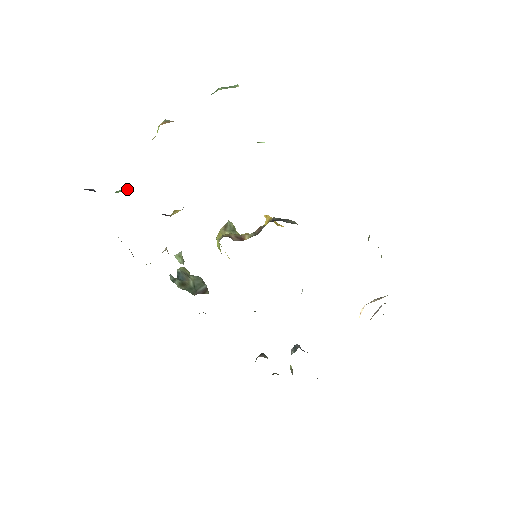
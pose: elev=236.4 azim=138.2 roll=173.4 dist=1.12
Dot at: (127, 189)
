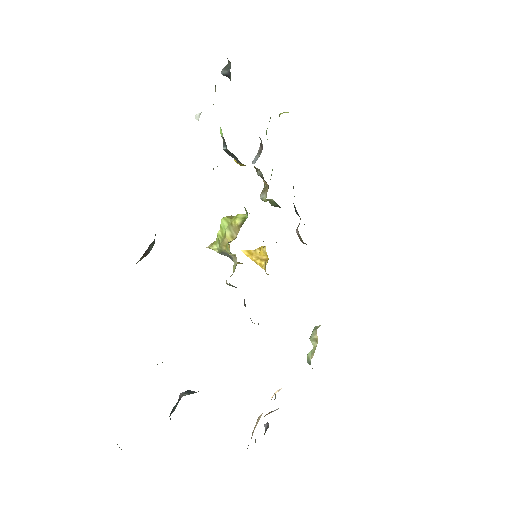
Dot at: occluded
